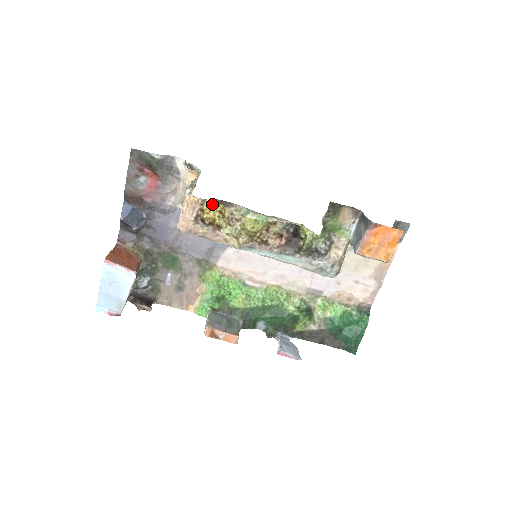
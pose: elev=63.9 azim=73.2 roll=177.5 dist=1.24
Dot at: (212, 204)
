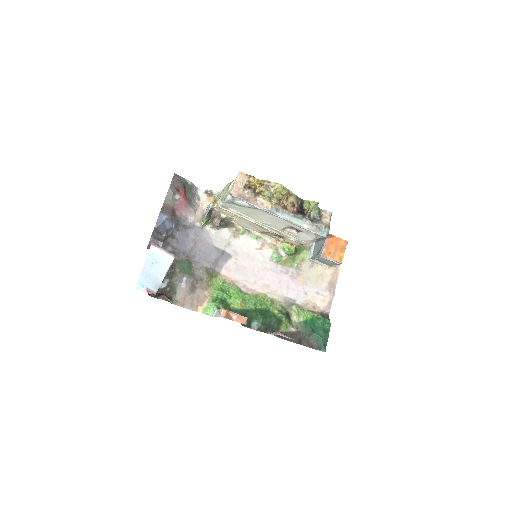
Dot at: (254, 179)
